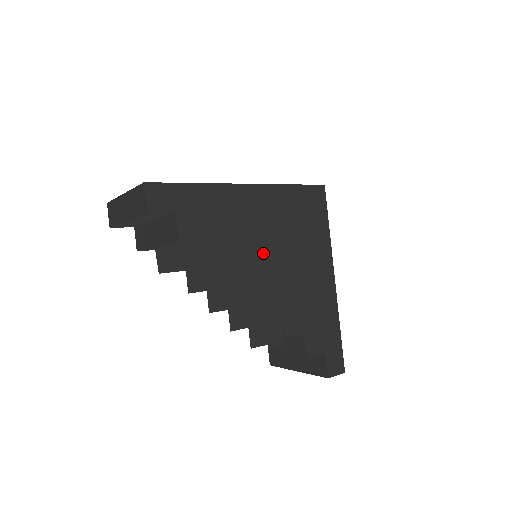
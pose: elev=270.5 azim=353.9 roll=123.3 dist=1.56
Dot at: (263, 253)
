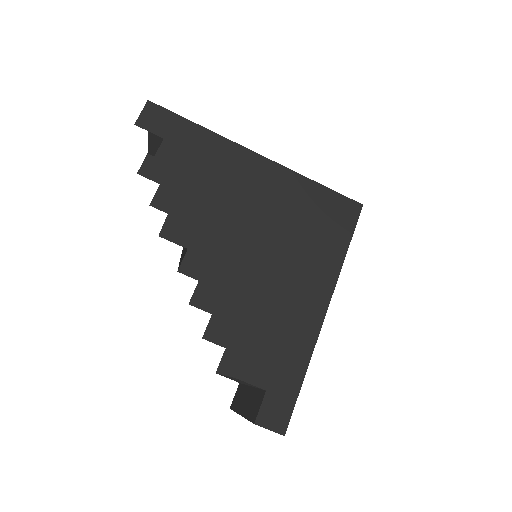
Dot at: (241, 227)
